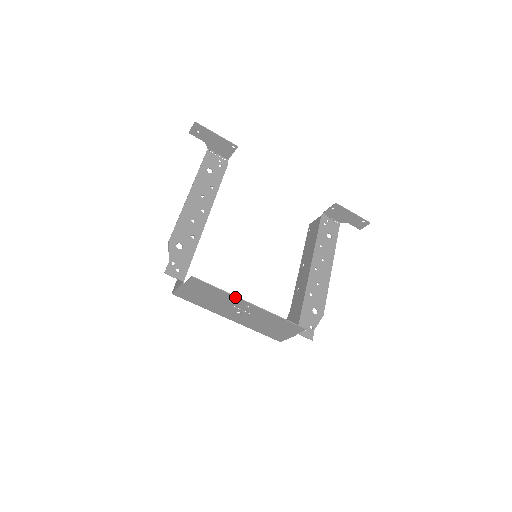
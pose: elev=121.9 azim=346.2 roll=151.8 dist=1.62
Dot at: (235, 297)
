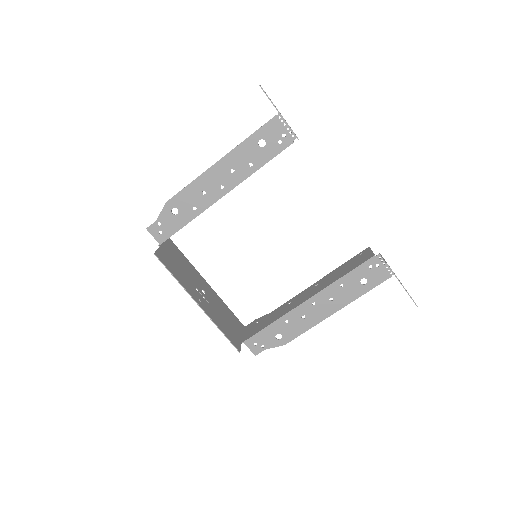
Dot at: (187, 291)
